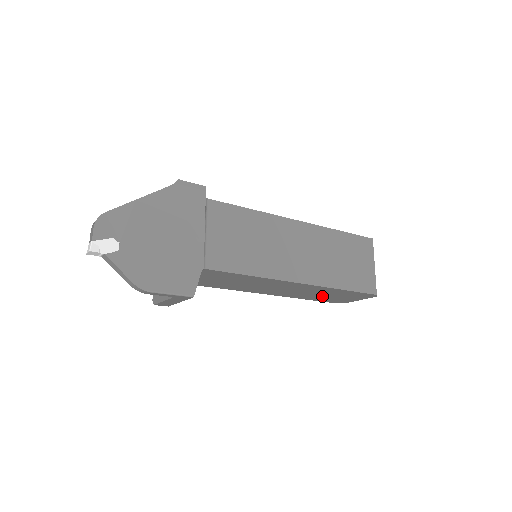
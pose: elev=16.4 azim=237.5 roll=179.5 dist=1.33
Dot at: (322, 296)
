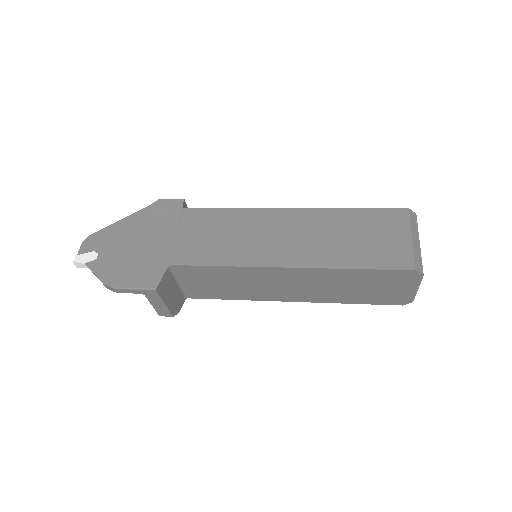
Dot at: (357, 291)
